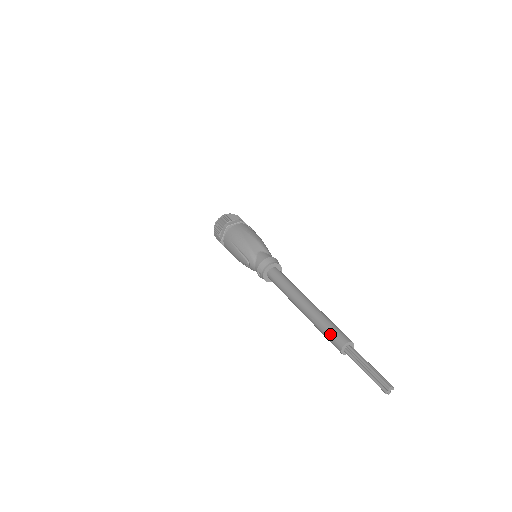
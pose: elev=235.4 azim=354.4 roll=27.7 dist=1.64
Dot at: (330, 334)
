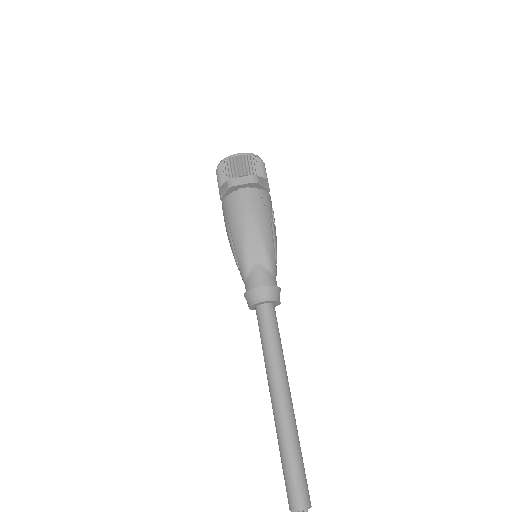
Dot at: (286, 479)
